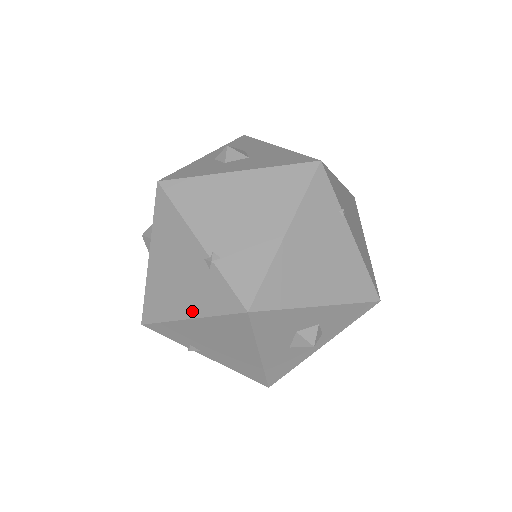
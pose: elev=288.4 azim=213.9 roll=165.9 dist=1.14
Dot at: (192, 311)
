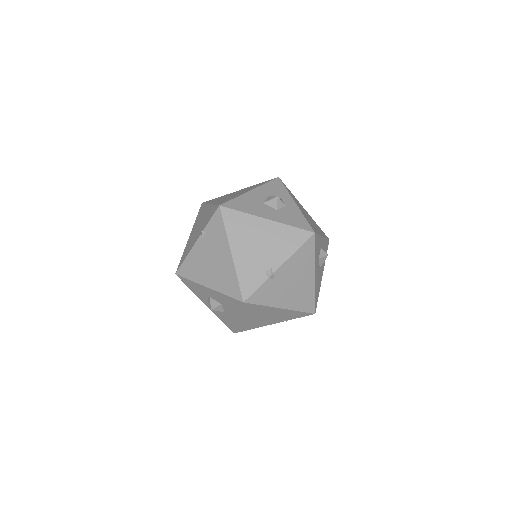
Dot at: (226, 249)
